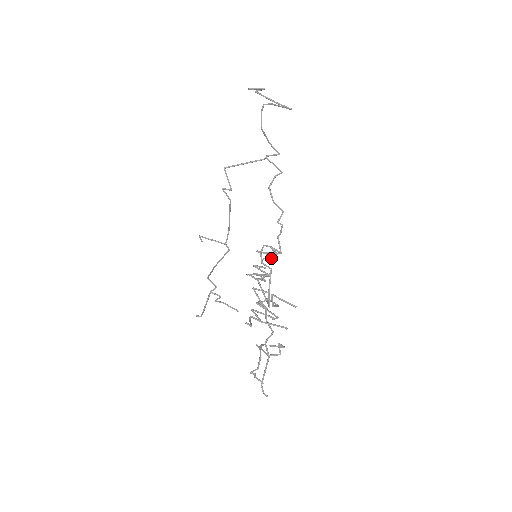
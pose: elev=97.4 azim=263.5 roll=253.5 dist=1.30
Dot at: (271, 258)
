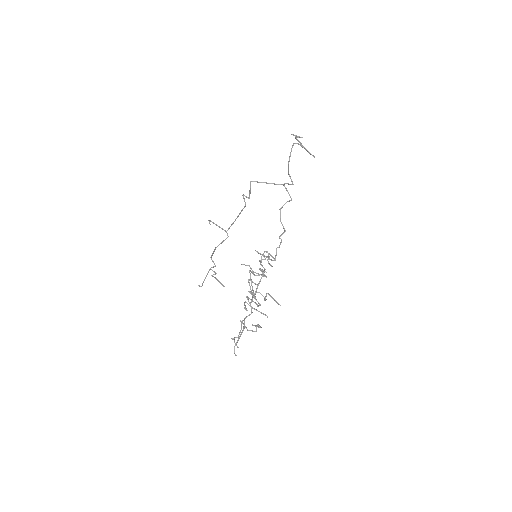
Dot at: (271, 265)
